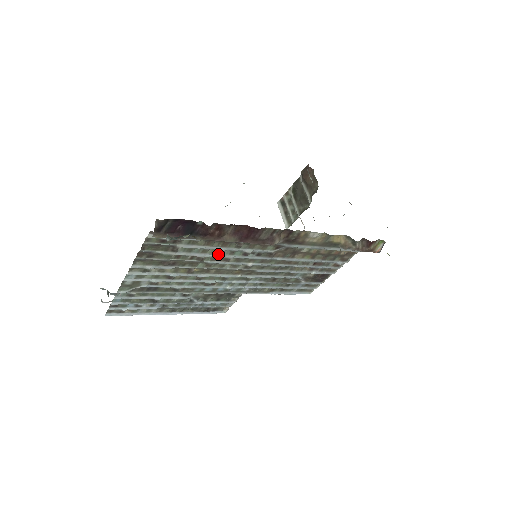
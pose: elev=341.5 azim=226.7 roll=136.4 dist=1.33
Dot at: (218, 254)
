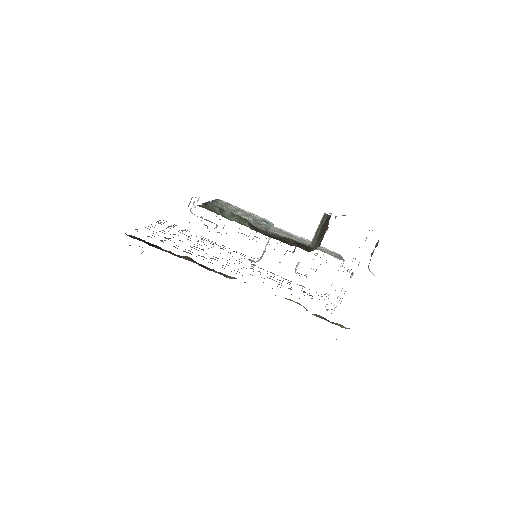
Dot at: occluded
